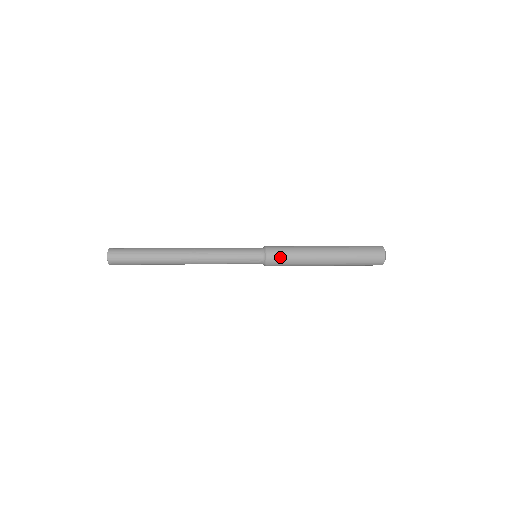
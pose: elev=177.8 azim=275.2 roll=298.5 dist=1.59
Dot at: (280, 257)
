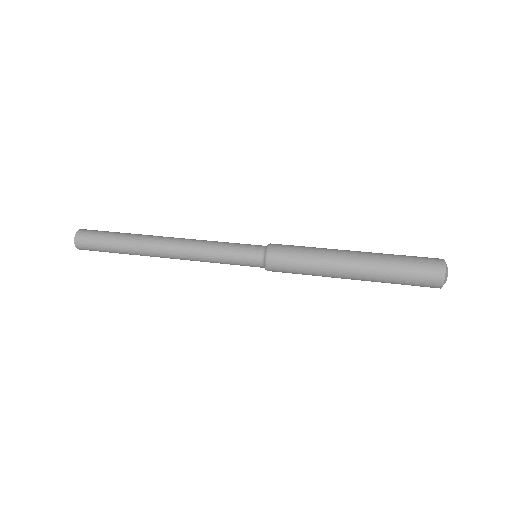
Dot at: (285, 263)
